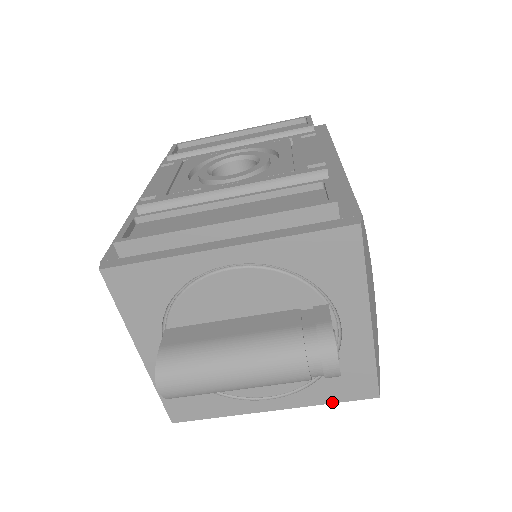
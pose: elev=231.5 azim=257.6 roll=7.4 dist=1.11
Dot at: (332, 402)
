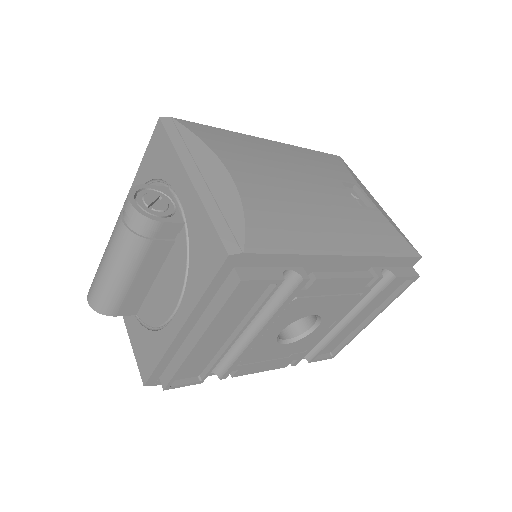
Dot at: (205, 289)
